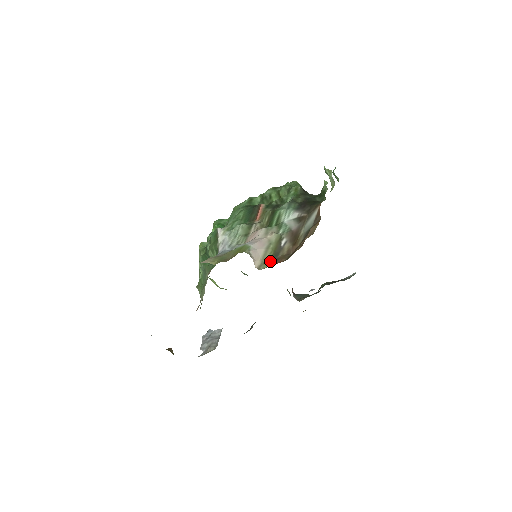
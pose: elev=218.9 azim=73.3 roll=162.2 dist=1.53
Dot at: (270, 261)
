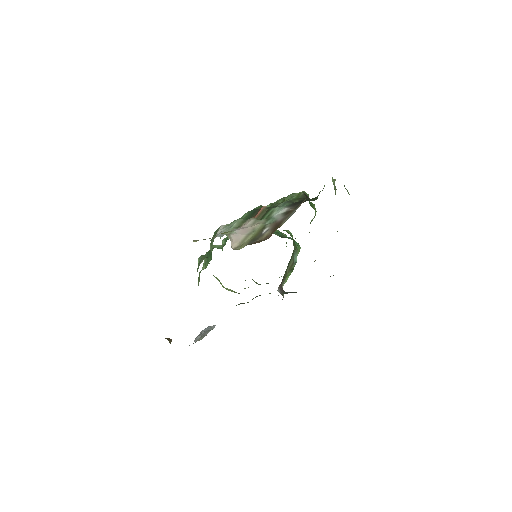
Dot at: (247, 244)
